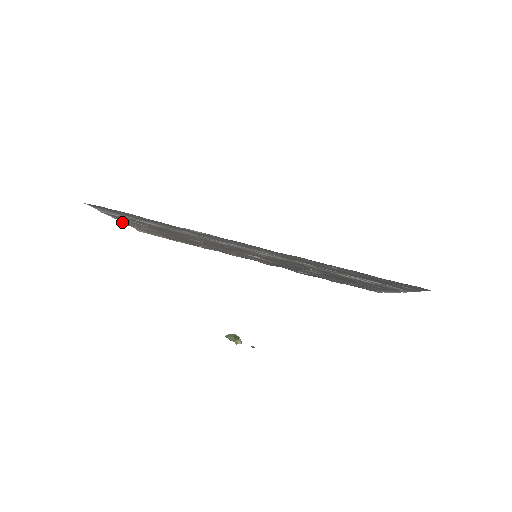
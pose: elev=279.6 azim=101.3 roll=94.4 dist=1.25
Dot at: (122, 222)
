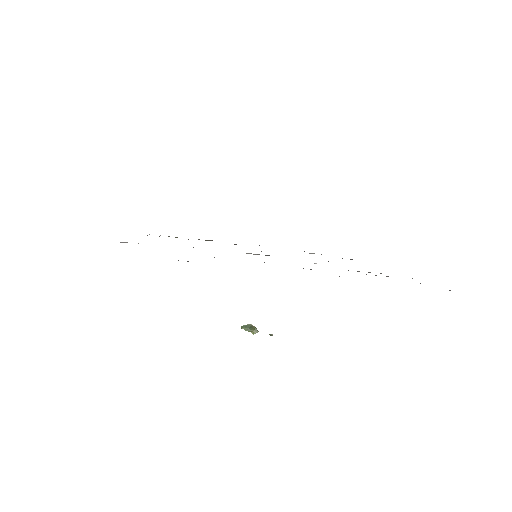
Dot at: occluded
